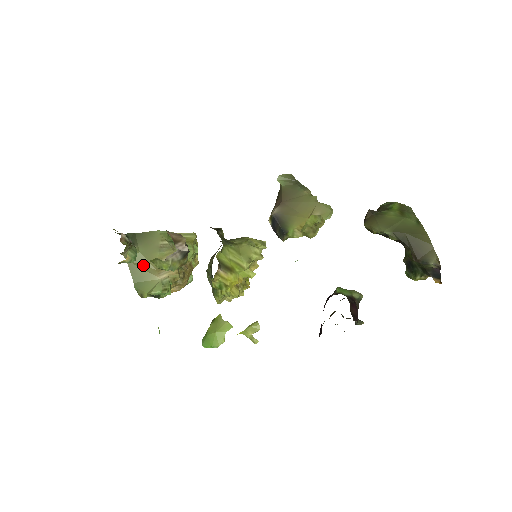
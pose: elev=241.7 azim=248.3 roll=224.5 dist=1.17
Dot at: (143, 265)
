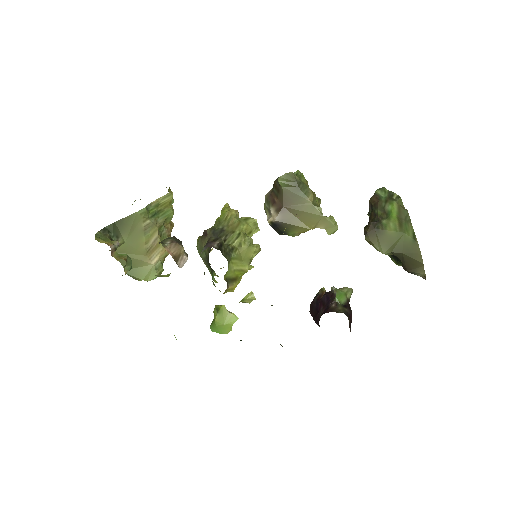
Dot at: (132, 254)
